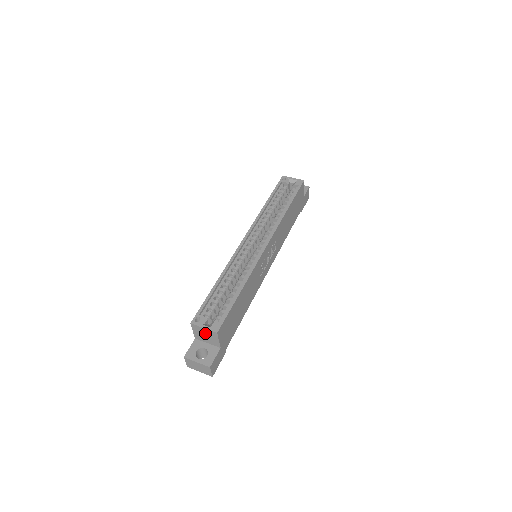
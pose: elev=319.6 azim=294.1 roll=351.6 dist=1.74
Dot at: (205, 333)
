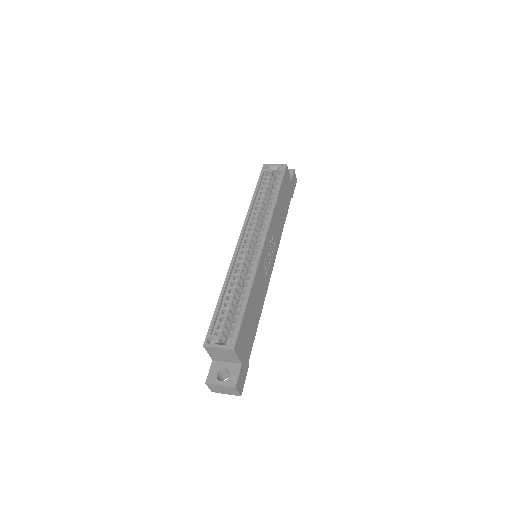
Dot at: (221, 352)
